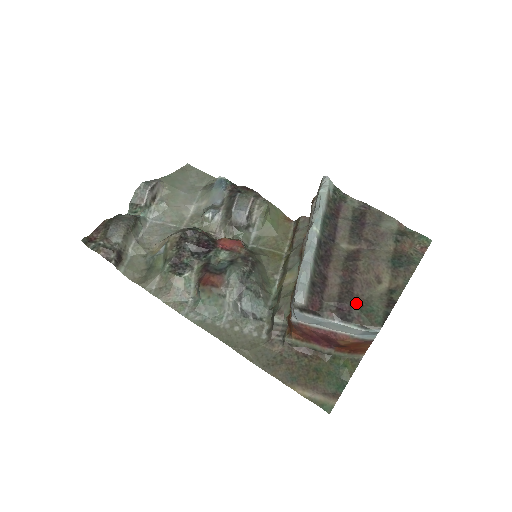
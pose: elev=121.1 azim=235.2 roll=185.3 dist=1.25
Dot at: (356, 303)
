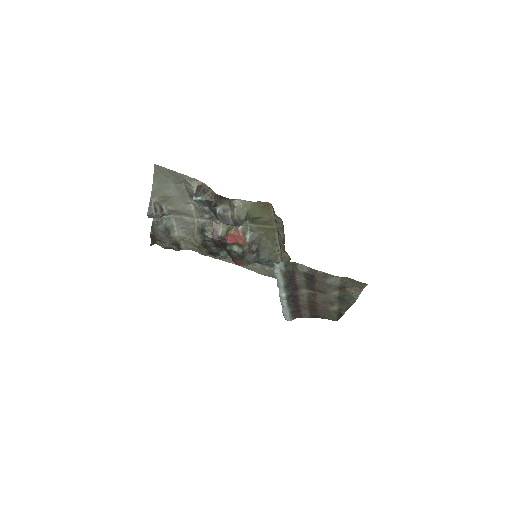
Dot at: (320, 314)
